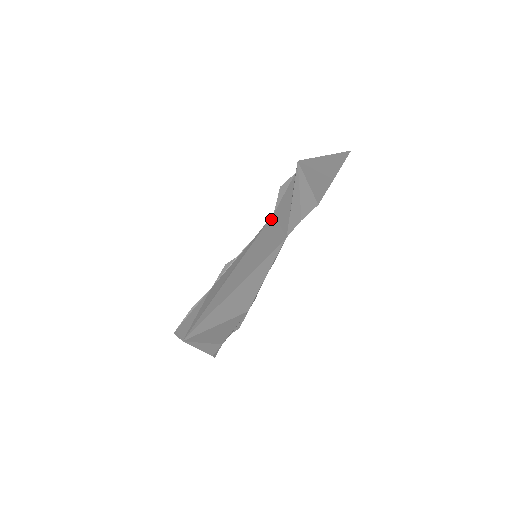
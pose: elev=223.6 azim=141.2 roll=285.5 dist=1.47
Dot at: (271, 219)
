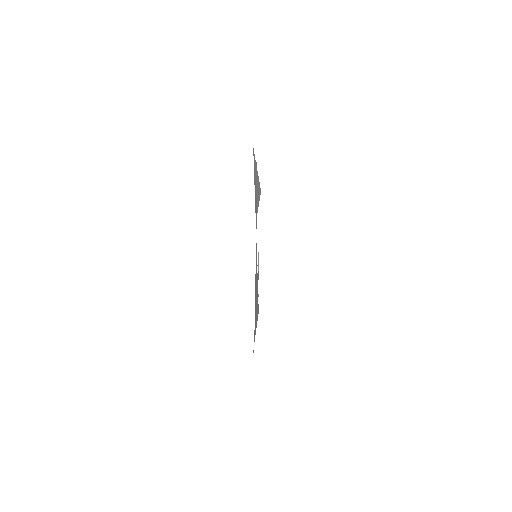
Dot at: occluded
